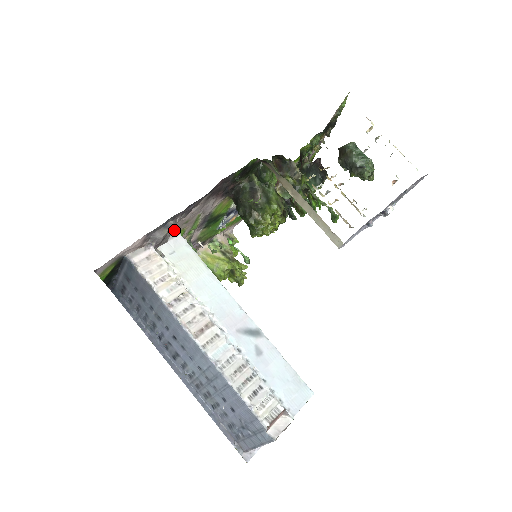
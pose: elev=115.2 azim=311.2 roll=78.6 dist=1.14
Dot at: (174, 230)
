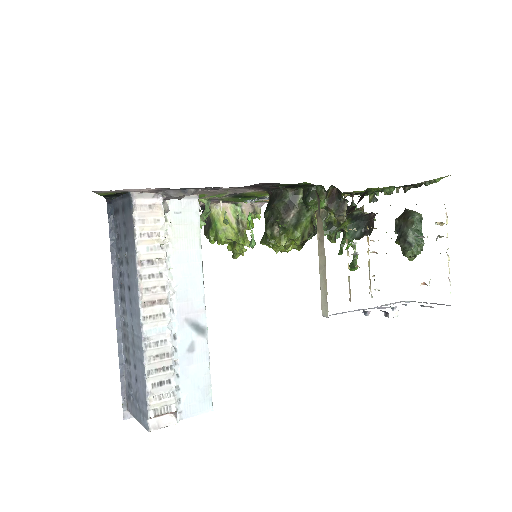
Dot at: occluded
